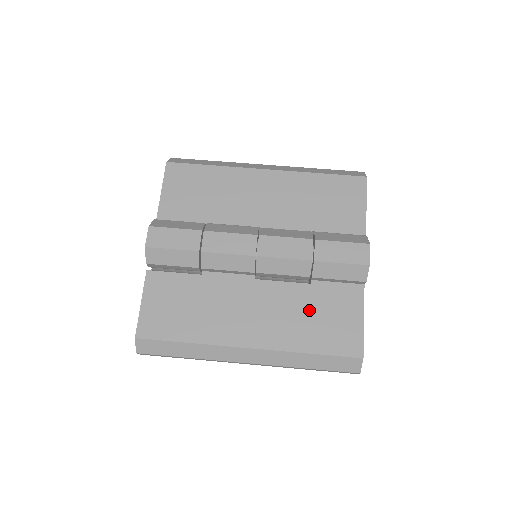
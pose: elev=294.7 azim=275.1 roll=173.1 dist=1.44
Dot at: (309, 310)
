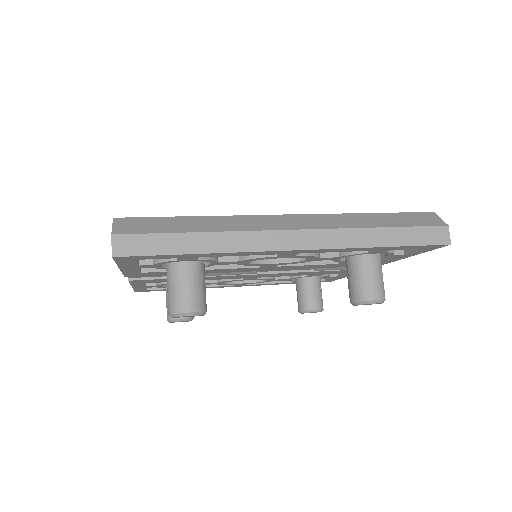
Dot at: occluded
